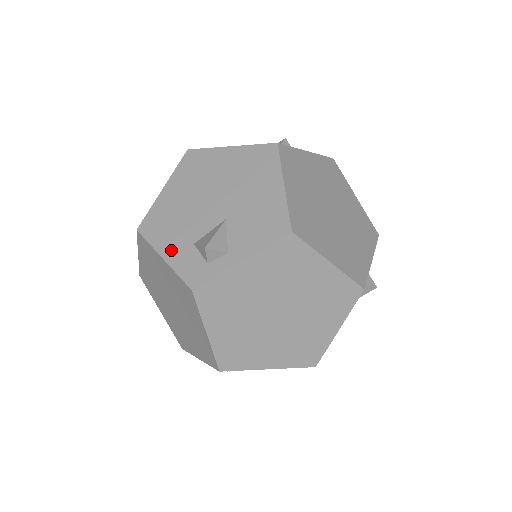
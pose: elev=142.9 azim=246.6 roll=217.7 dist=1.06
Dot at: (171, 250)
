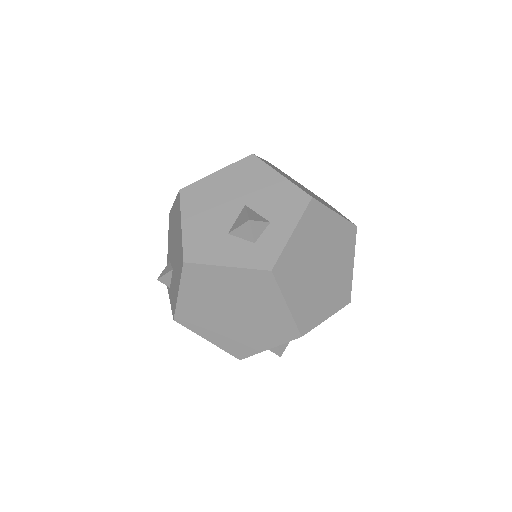
Dot at: (168, 249)
